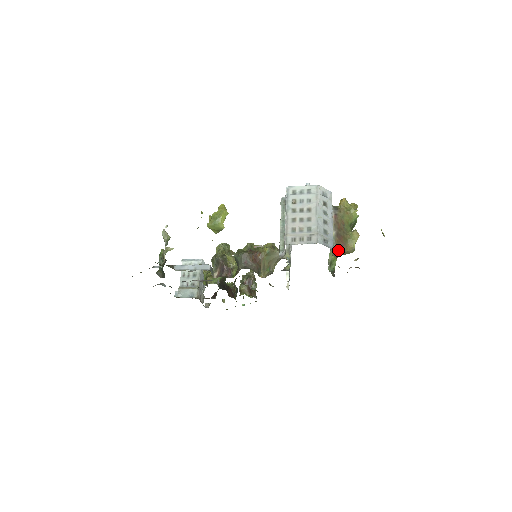
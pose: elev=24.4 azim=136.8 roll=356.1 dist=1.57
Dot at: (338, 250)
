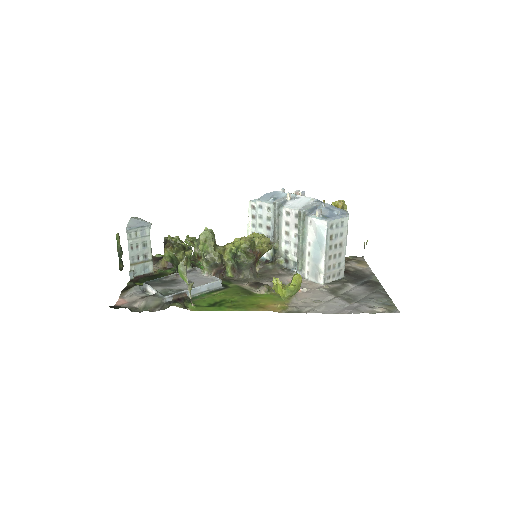
Dot at: occluded
